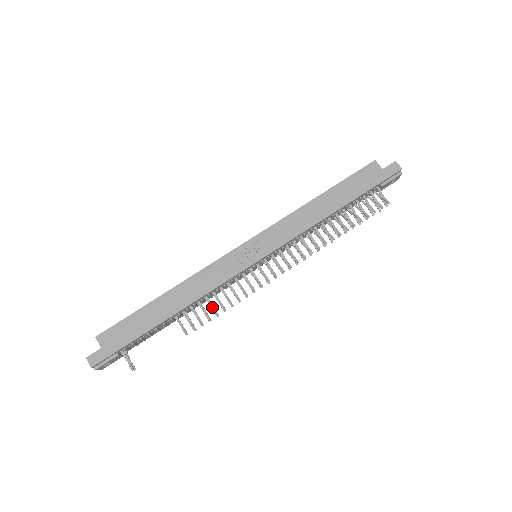
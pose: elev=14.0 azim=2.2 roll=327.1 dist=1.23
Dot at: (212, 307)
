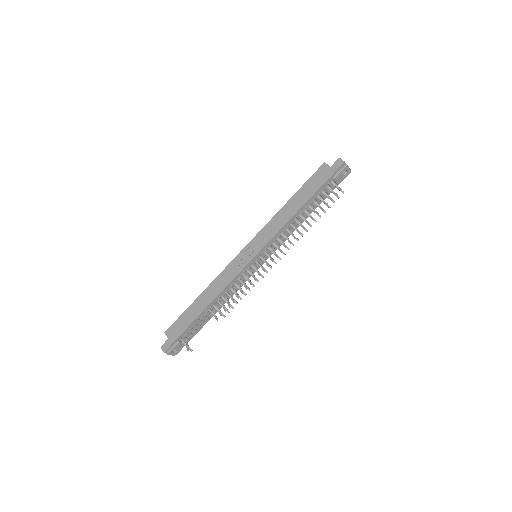
Dot at: (231, 298)
